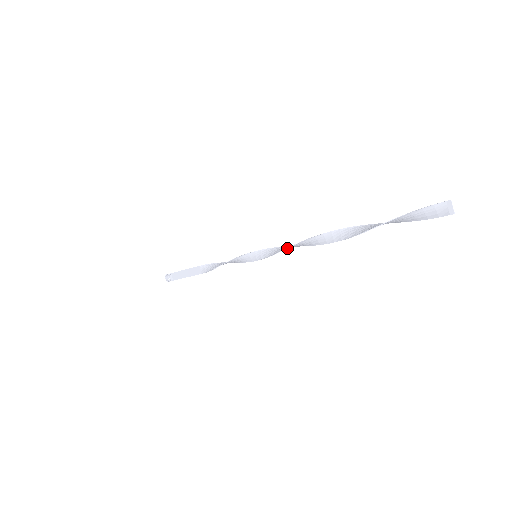
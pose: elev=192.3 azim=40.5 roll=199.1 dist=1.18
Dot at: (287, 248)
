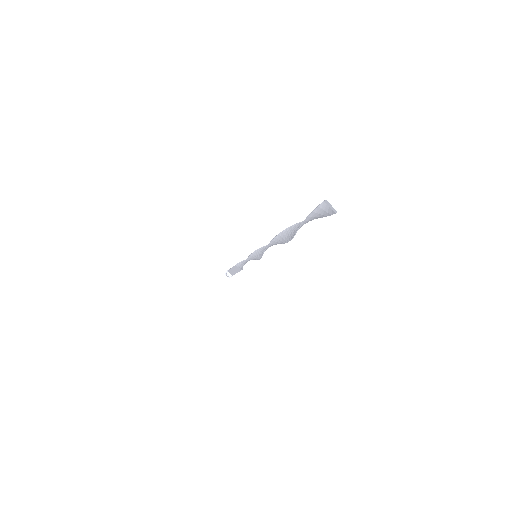
Dot at: occluded
